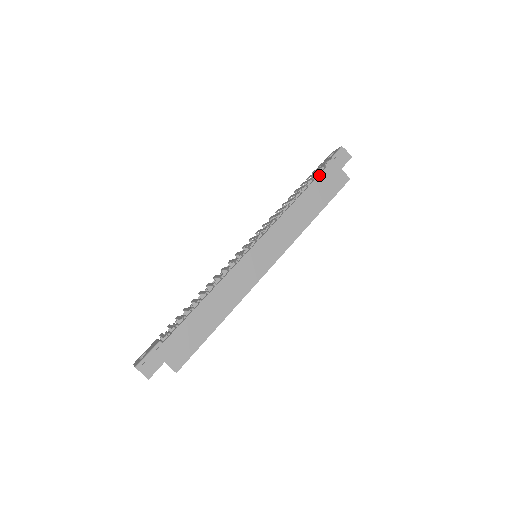
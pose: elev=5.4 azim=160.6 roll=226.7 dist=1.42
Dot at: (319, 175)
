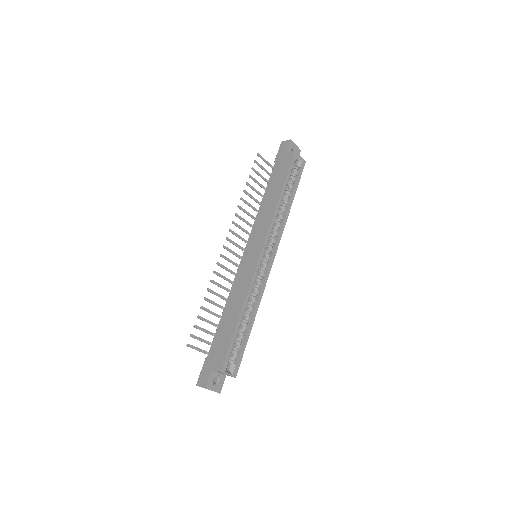
Dot at: (272, 172)
